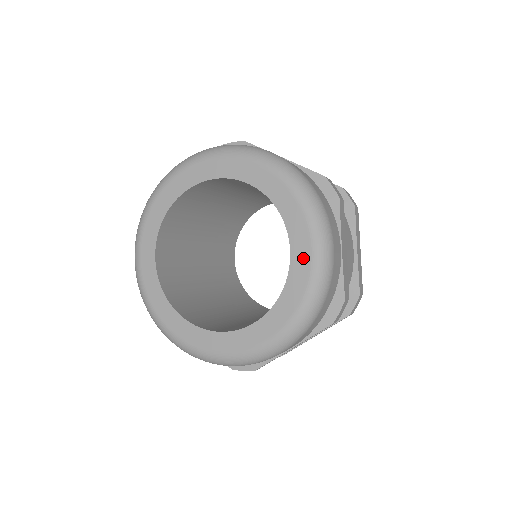
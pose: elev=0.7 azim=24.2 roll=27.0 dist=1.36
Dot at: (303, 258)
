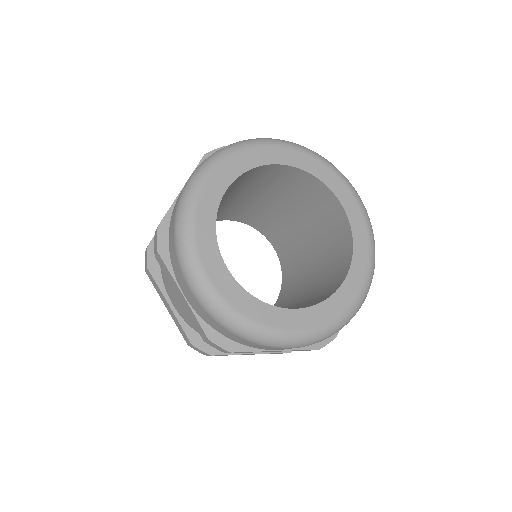
Dot at: (353, 206)
